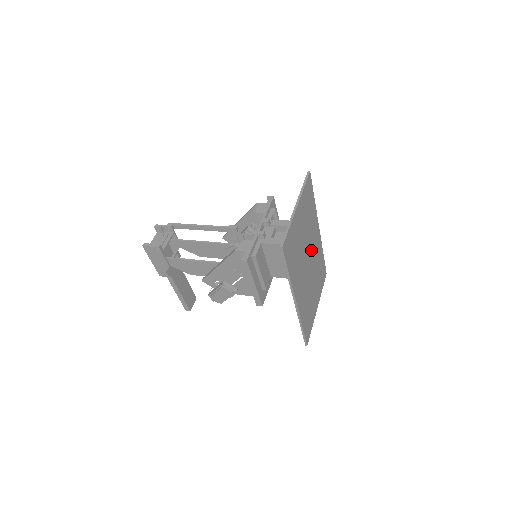
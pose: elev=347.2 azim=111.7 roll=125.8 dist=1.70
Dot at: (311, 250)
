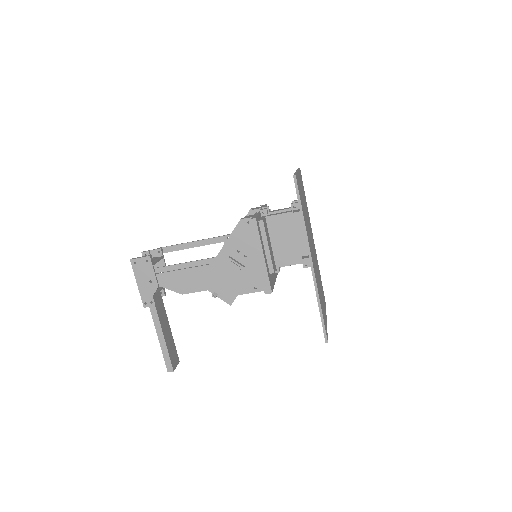
Dot at: (312, 242)
